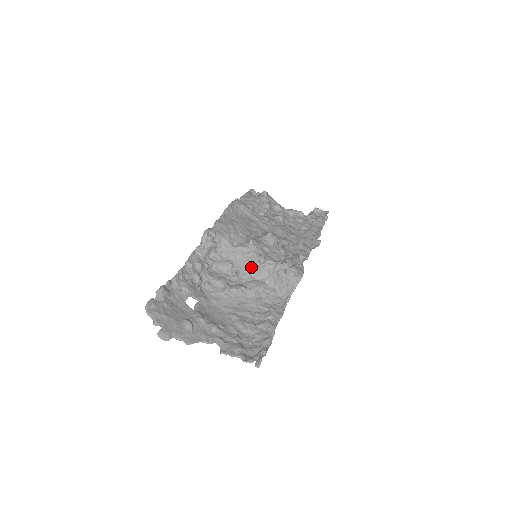
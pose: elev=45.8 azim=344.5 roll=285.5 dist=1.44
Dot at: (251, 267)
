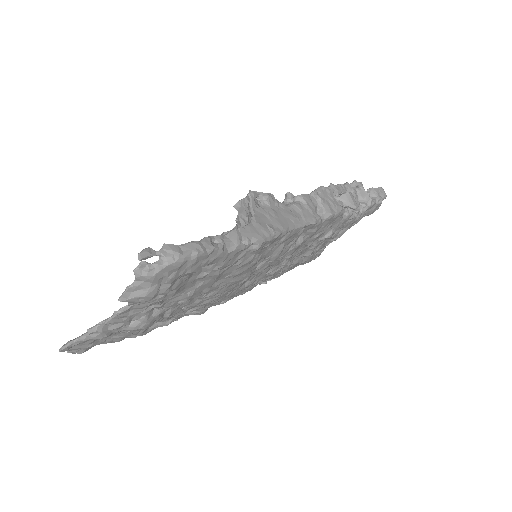
Dot at: occluded
